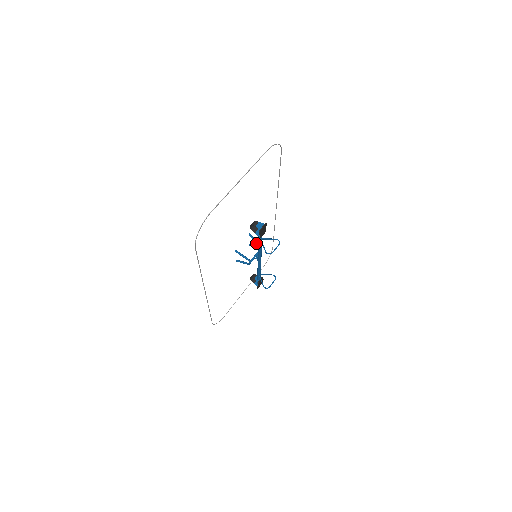
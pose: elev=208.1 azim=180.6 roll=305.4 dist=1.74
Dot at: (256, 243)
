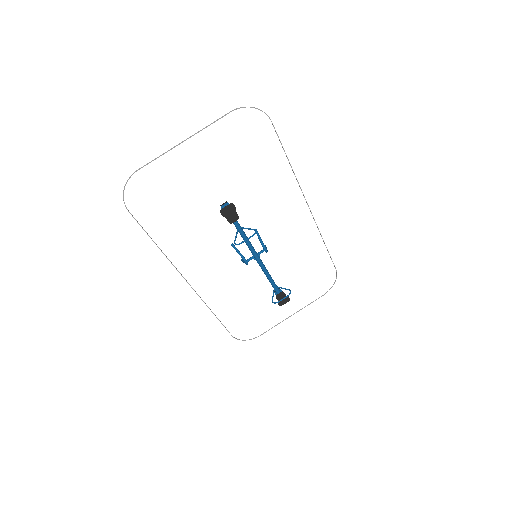
Dot at: occluded
